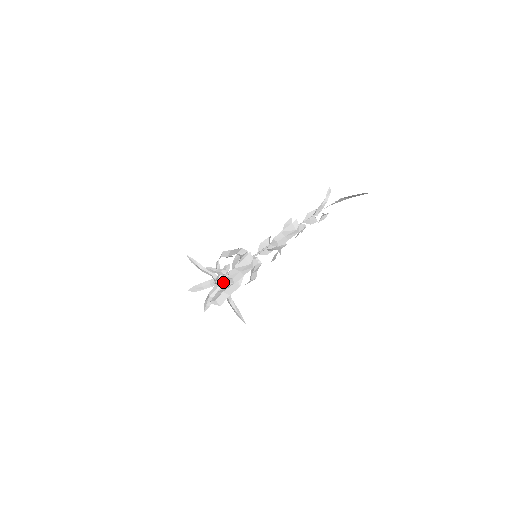
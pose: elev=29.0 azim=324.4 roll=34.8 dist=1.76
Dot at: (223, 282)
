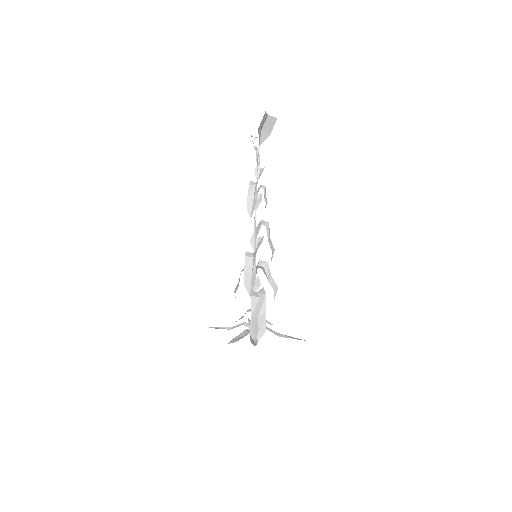
Dot at: occluded
